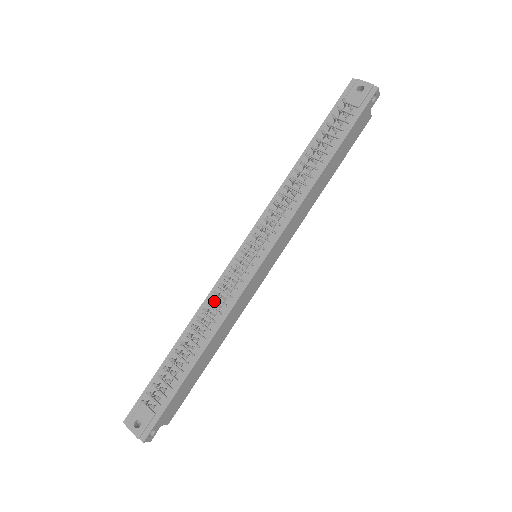
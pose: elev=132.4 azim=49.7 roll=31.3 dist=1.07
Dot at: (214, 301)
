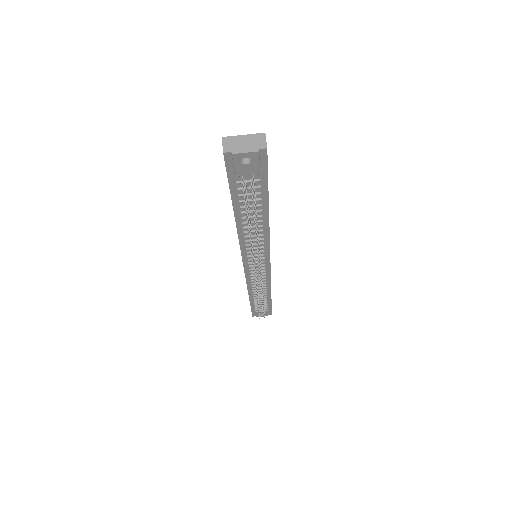
Dot at: occluded
